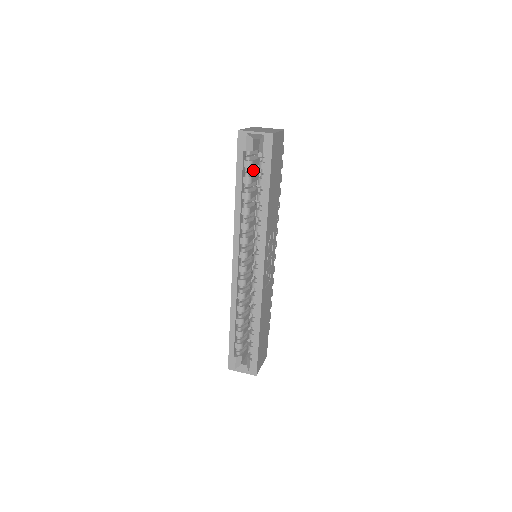
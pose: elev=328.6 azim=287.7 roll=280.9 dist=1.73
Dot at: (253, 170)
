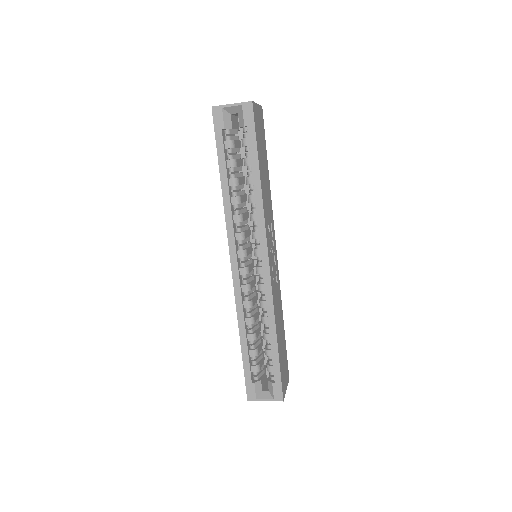
Dot at: occluded
